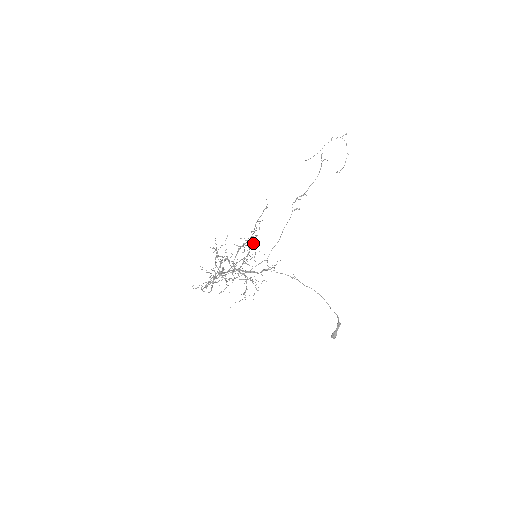
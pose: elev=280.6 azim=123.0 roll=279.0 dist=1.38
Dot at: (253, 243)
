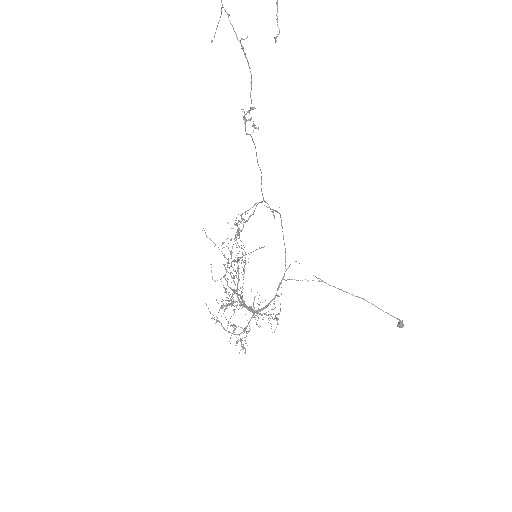
Dot at: occluded
